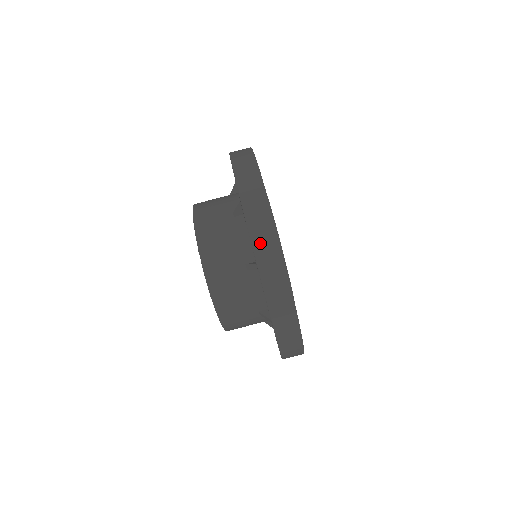
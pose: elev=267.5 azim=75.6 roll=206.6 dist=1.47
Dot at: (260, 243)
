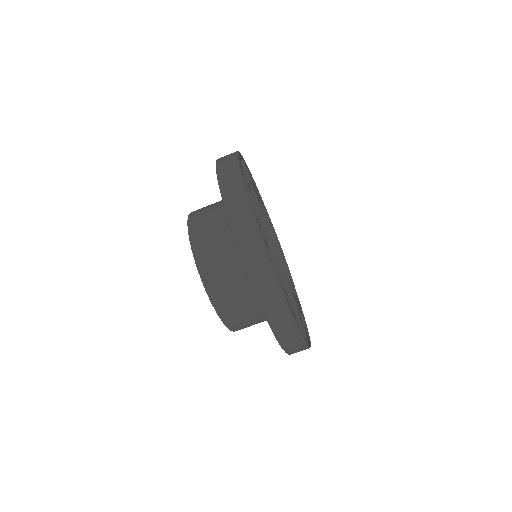
Dot at: (225, 177)
